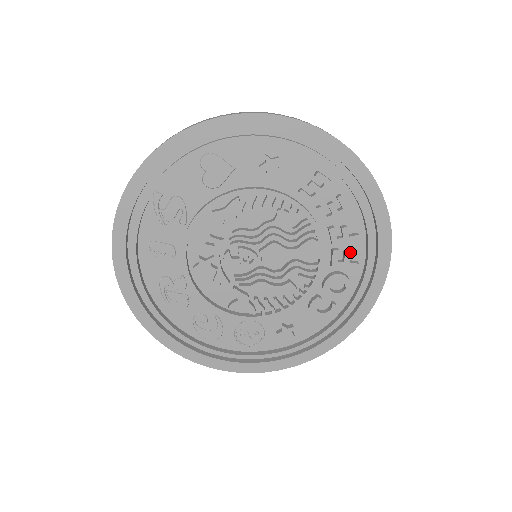
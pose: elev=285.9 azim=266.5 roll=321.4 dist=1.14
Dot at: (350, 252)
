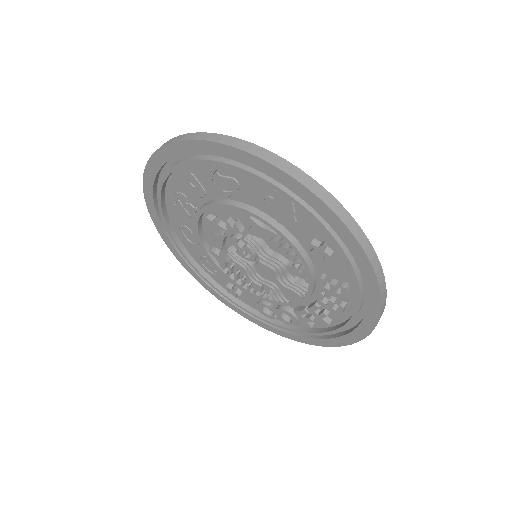
Dot at: occluded
